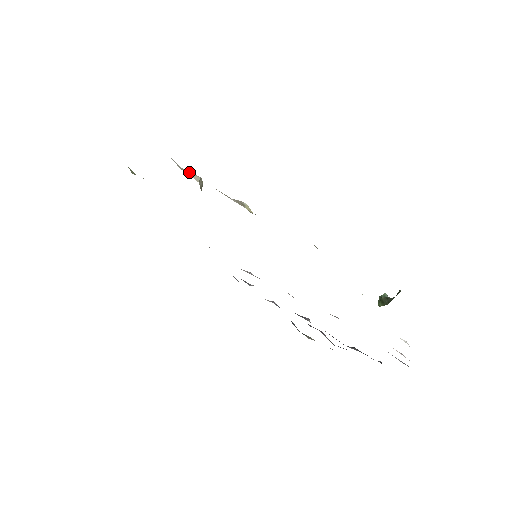
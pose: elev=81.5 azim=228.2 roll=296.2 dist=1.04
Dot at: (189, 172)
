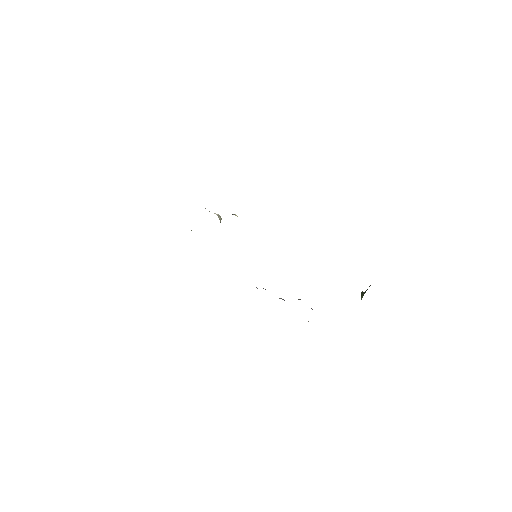
Dot at: occluded
